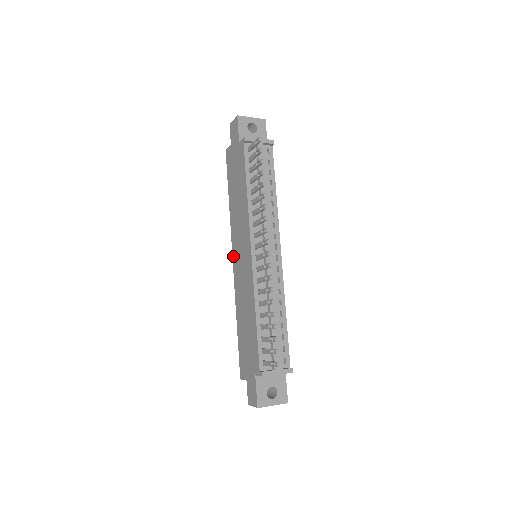
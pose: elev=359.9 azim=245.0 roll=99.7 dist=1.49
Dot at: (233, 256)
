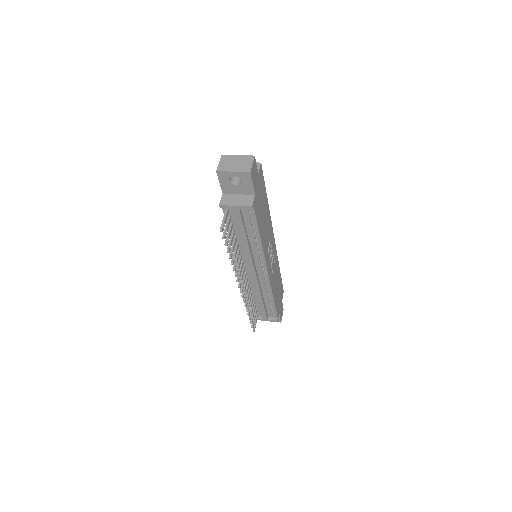
Dot at: occluded
